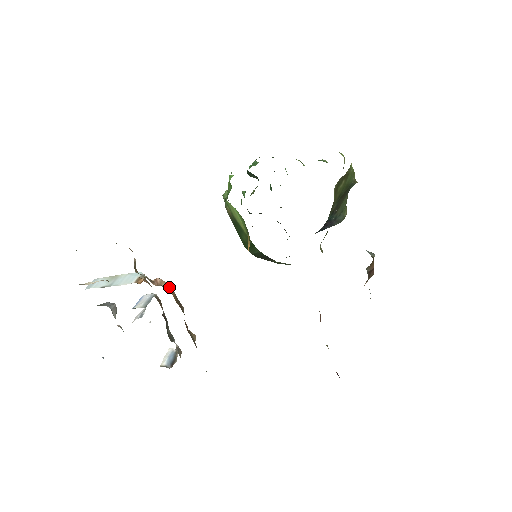
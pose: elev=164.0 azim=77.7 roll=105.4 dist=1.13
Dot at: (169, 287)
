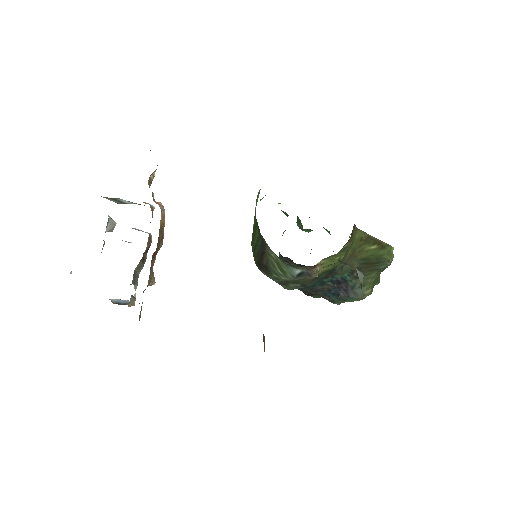
Dot at: (164, 212)
